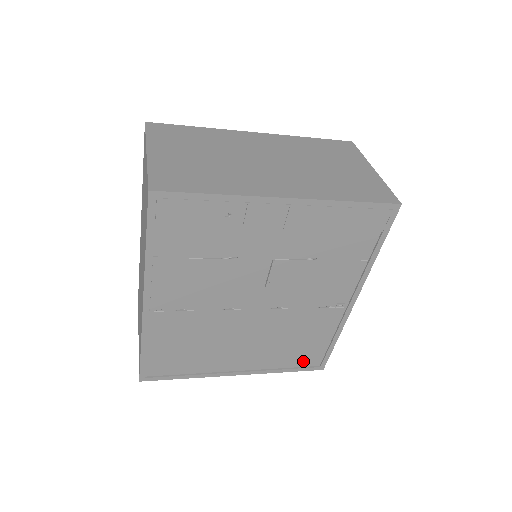
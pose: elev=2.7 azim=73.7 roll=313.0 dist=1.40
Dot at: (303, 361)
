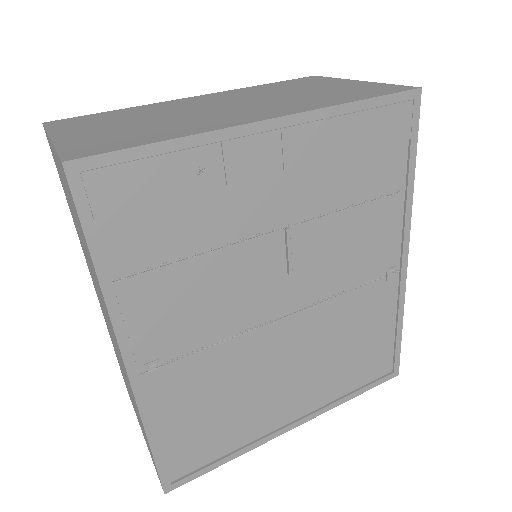
Dot at: (370, 372)
